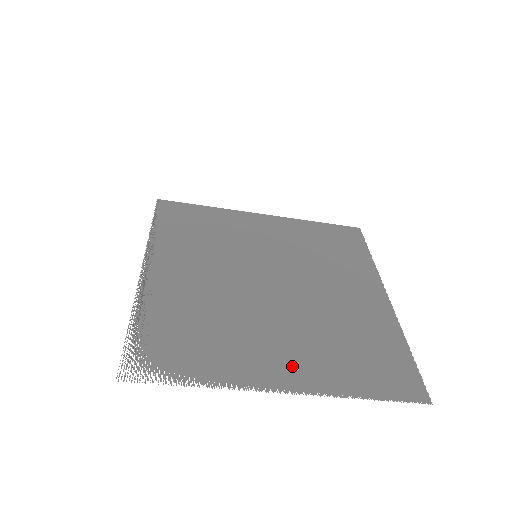
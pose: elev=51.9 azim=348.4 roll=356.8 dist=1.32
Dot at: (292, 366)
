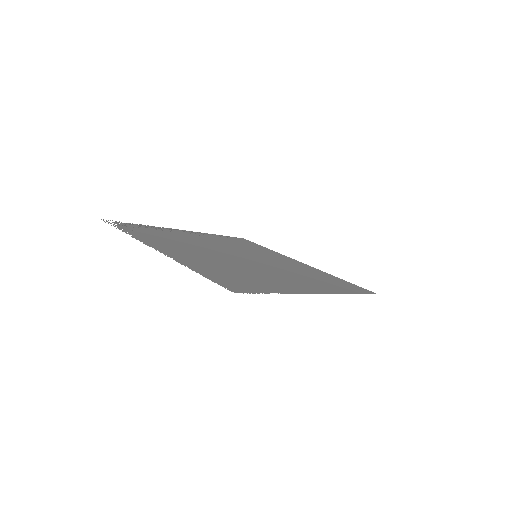
Dot at: (180, 253)
